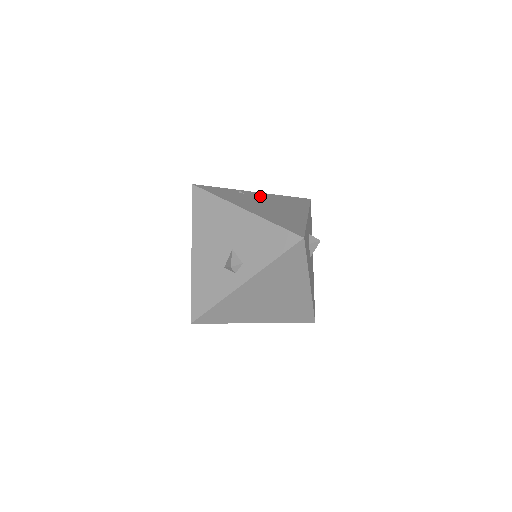
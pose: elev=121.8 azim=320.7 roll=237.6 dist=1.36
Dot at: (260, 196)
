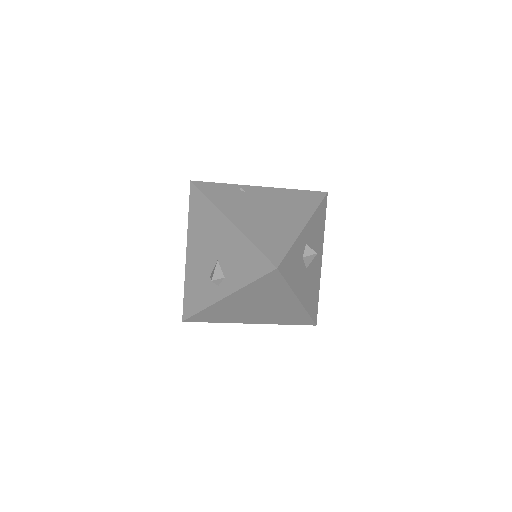
Dot at: (263, 194)
